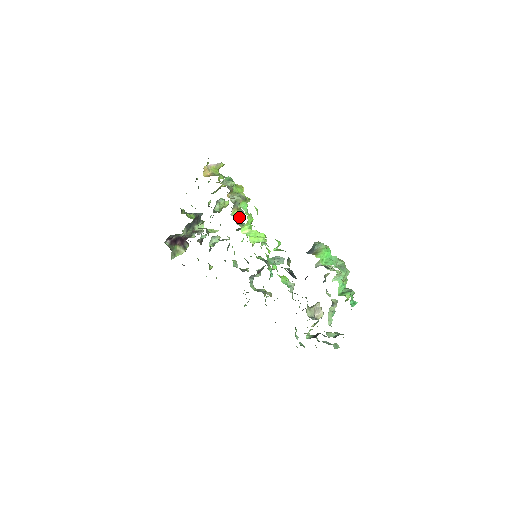
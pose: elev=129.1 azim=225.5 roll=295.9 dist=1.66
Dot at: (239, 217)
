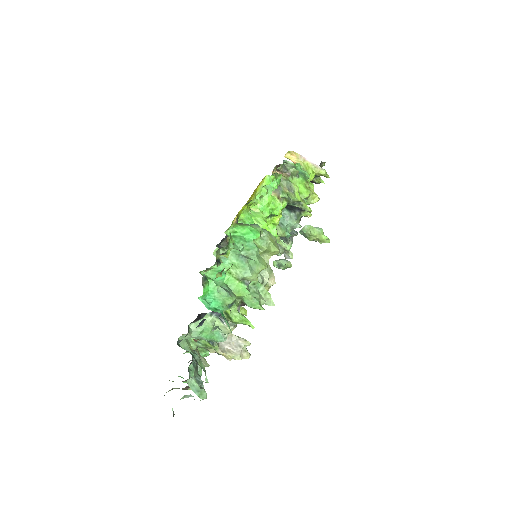
Dot at: (290, 223)
